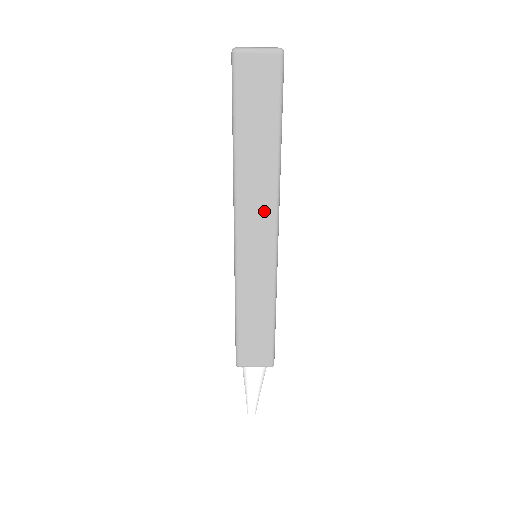
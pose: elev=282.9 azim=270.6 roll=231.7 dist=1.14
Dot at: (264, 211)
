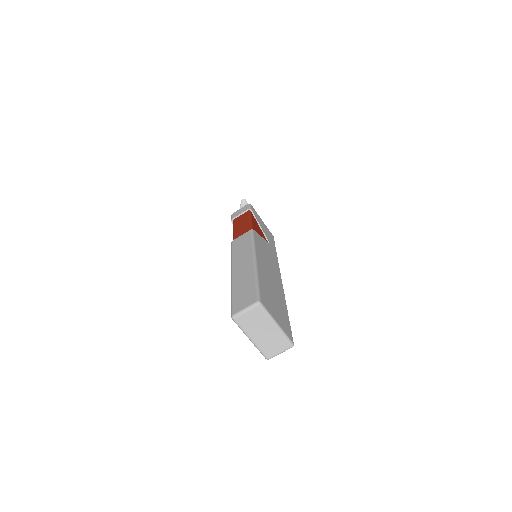
Dot at: occluded
